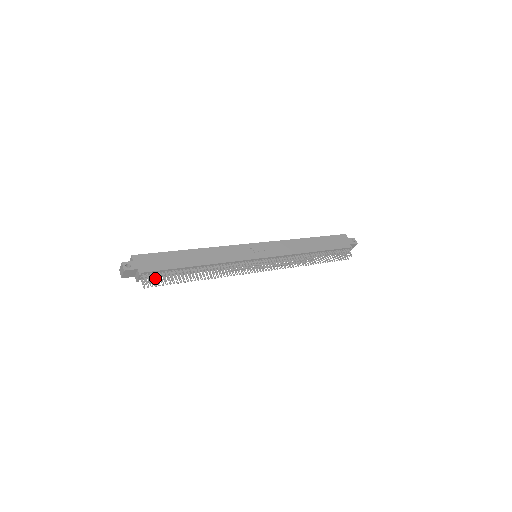
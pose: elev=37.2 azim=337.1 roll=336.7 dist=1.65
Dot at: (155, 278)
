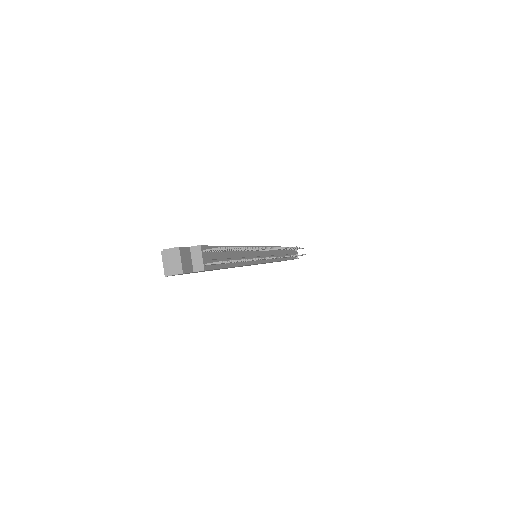
Dot at: occluded
